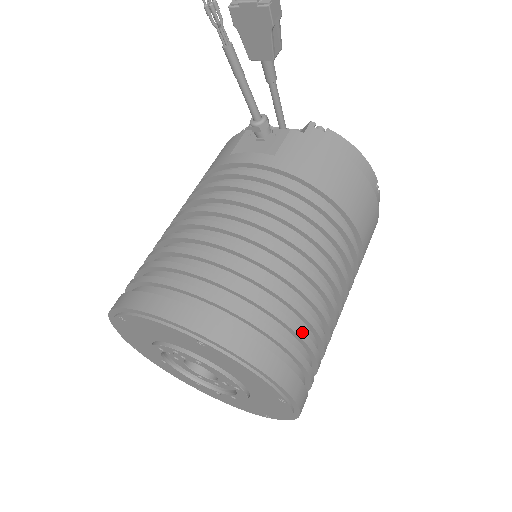
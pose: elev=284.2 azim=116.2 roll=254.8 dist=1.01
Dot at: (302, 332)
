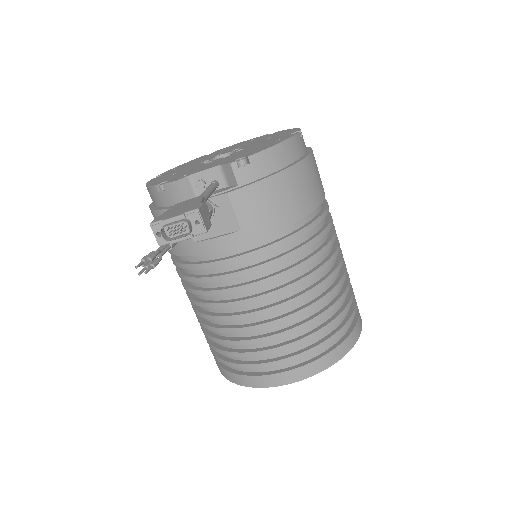
Dot at: (348, 305)
